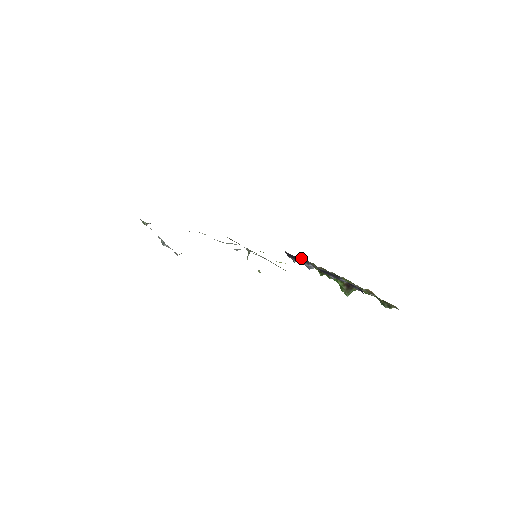
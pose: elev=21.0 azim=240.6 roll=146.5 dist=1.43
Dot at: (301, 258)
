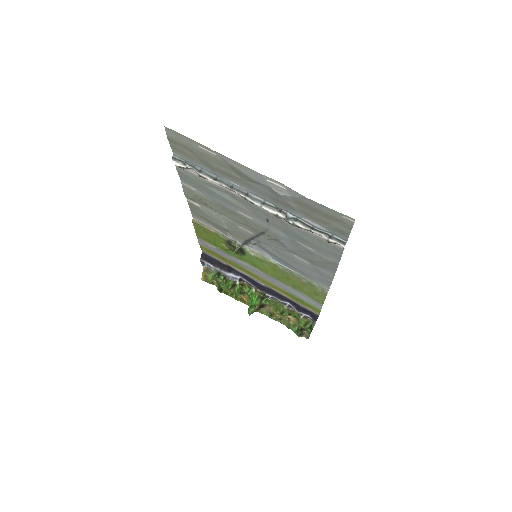
Dot at: (230, 267)
